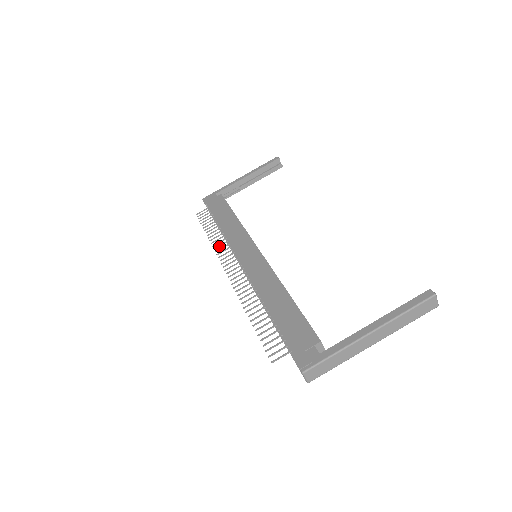
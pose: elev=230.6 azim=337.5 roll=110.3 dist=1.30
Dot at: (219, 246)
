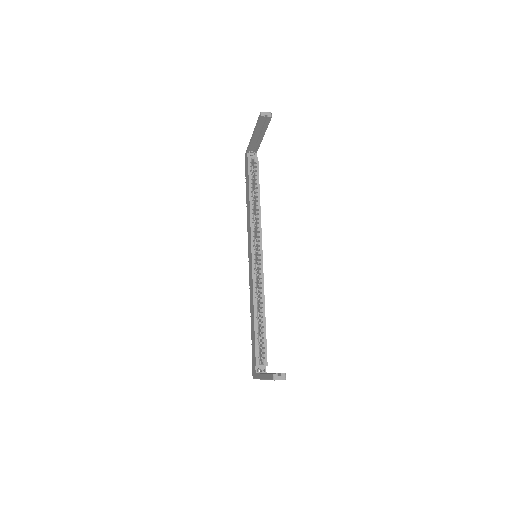
Dot at: occluded
